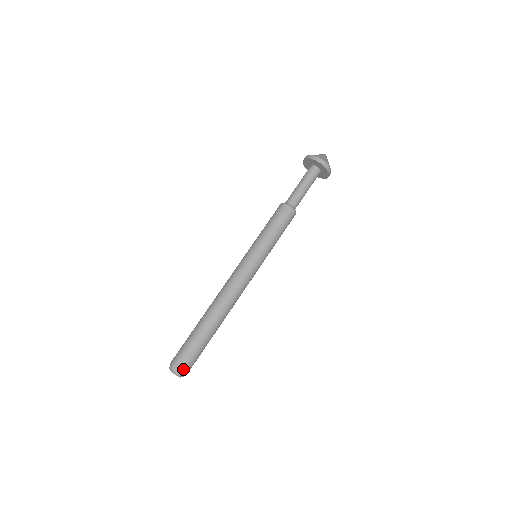
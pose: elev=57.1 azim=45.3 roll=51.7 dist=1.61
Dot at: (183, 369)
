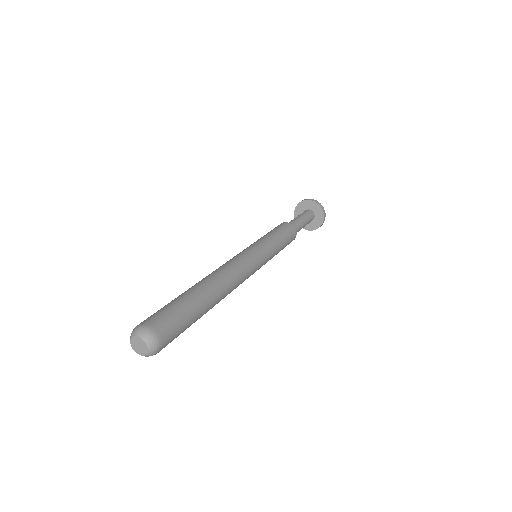
Dot at: (159, 334)
